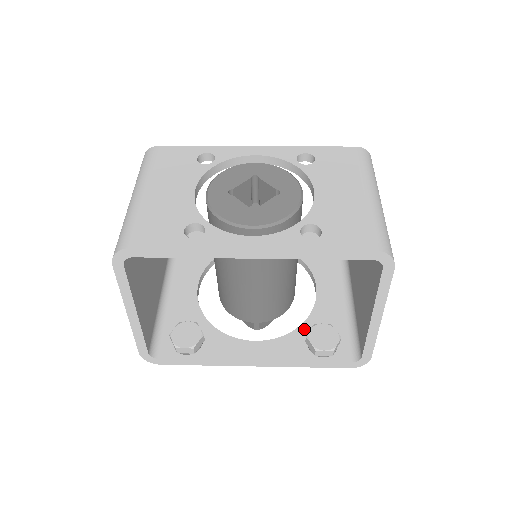
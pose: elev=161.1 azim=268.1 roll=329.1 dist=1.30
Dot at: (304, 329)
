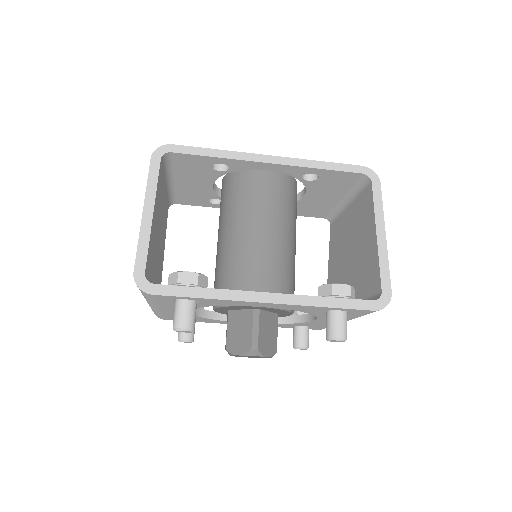
Dot at: occluded
